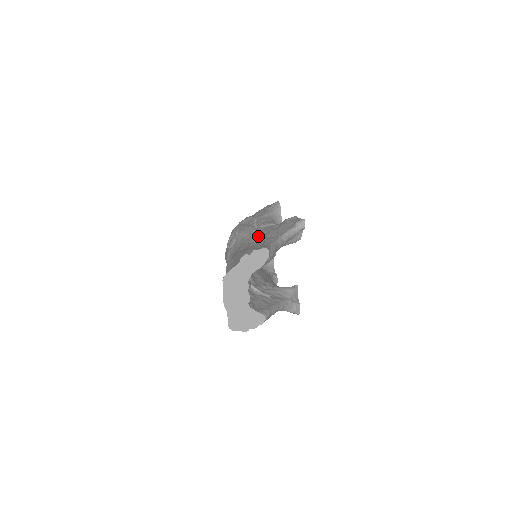
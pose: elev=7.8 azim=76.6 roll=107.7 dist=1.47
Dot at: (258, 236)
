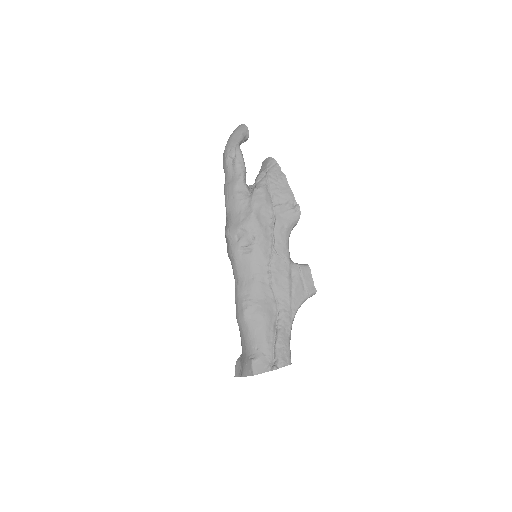
Dot at: (276, 282)
